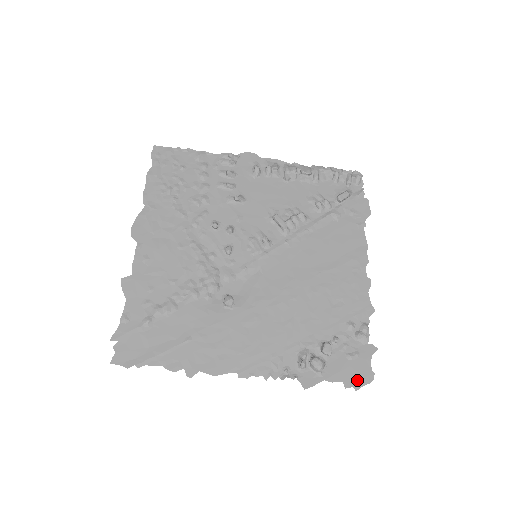
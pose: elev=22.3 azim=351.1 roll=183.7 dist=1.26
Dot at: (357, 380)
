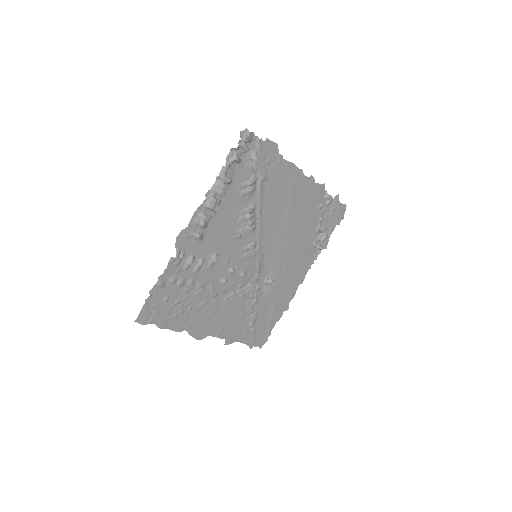
Dot at: (341, 216)
